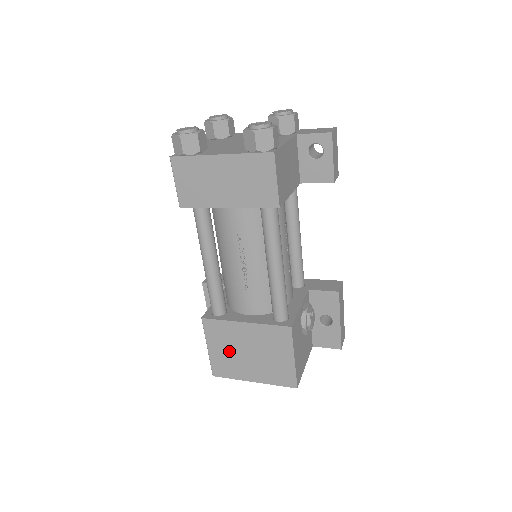
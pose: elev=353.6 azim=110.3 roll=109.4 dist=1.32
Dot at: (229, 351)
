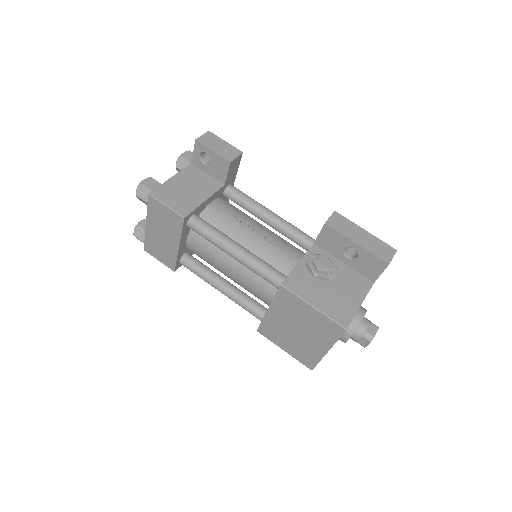
Dot at: (291, 341)
